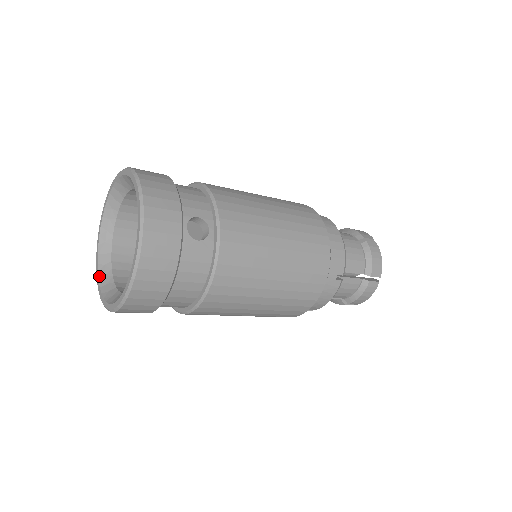
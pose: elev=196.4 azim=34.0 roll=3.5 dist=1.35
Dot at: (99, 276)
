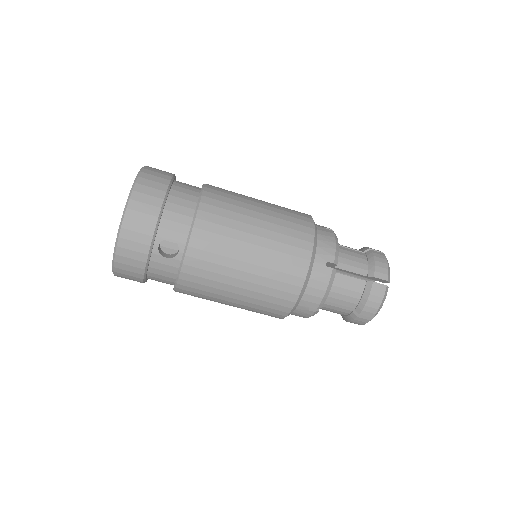
Dot at: occluded
